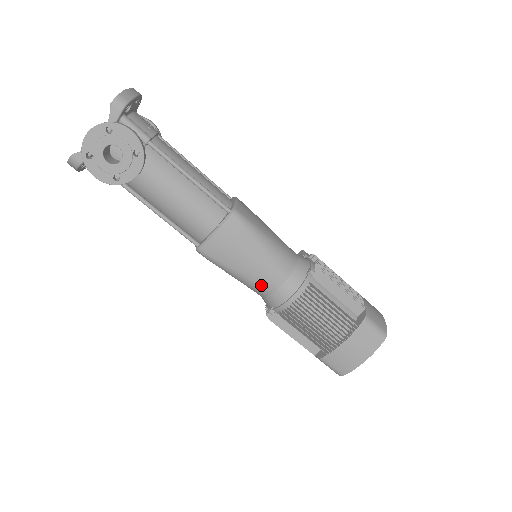
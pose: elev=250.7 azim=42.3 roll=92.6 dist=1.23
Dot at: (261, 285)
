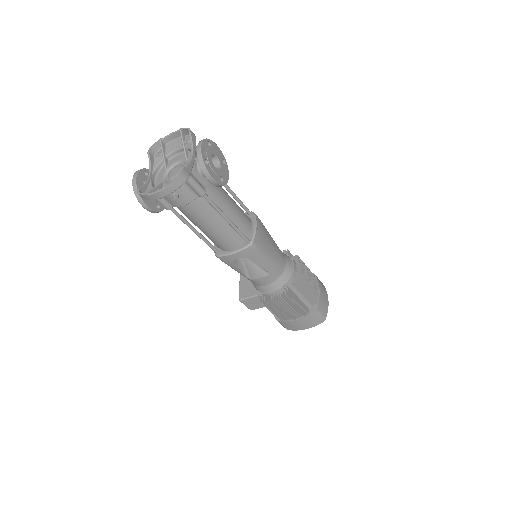
Dot at: (280, 264)
